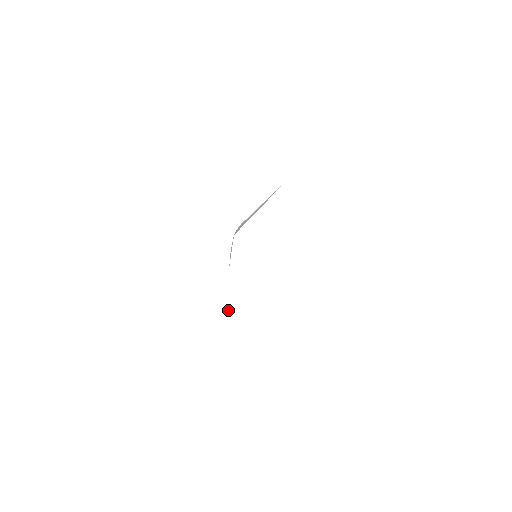
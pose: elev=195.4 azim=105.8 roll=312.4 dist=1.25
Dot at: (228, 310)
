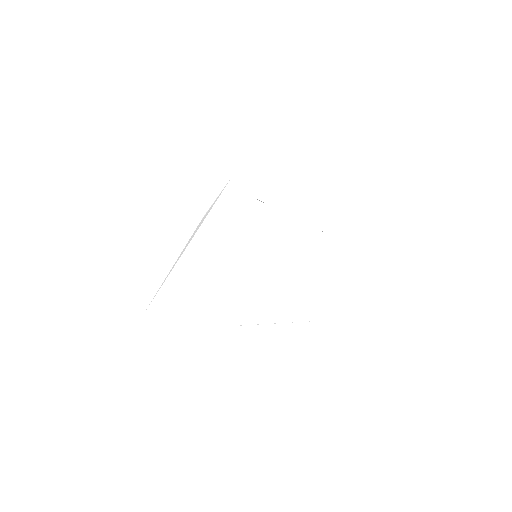
Dot at: (185, 248)
